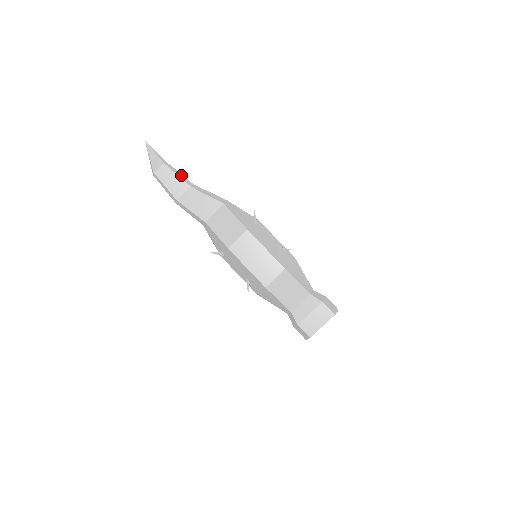
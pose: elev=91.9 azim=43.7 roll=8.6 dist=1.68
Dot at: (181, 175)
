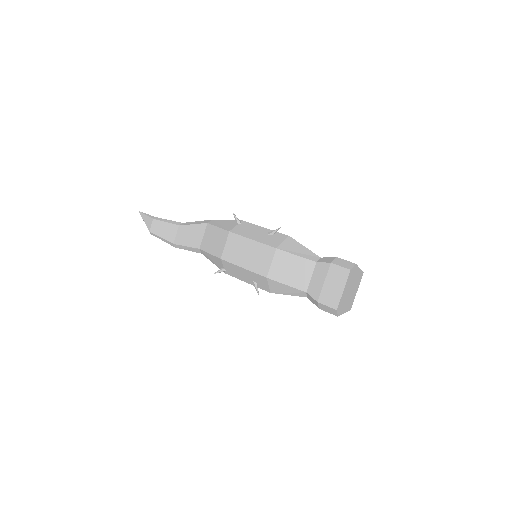
Dot at: (170, 221)
